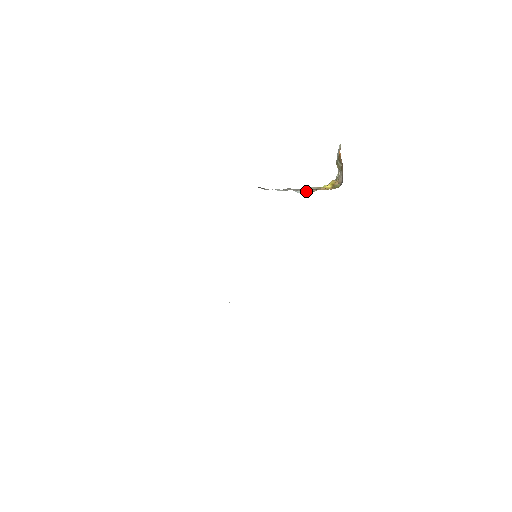
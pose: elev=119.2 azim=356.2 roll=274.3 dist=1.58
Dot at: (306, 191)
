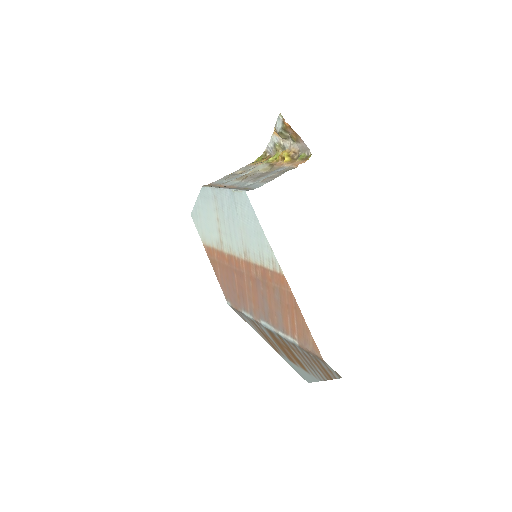
Dot at: (263, 172)
